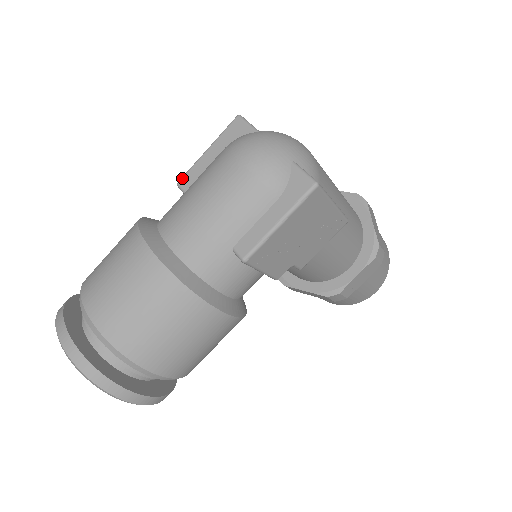
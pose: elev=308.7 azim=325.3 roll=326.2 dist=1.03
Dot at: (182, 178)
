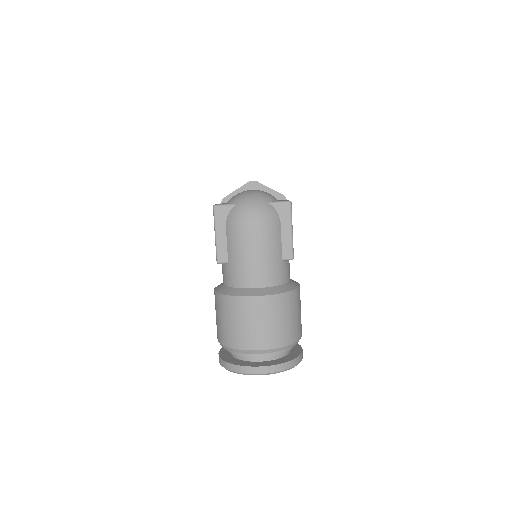
Dot at: (218, 258)
